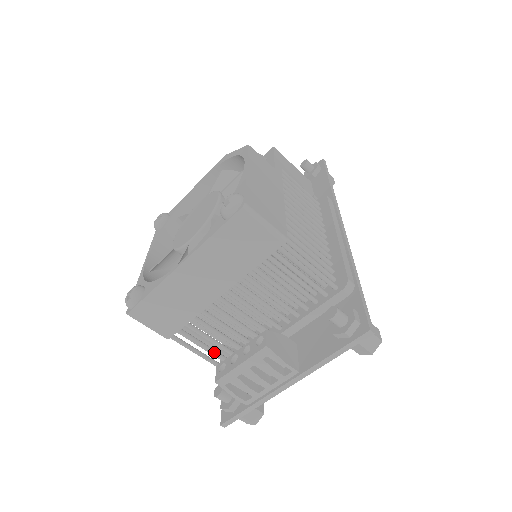
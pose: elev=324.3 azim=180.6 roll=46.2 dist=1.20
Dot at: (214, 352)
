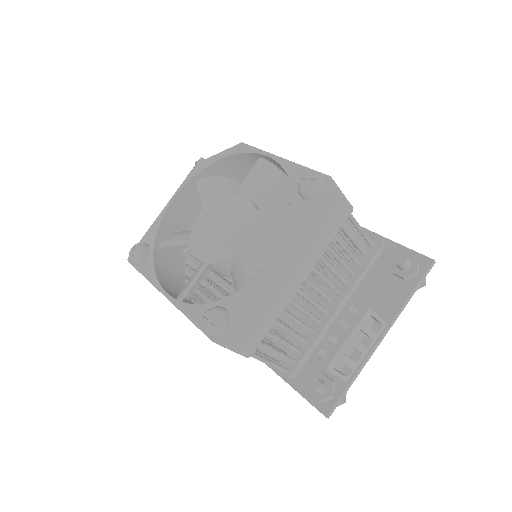
Dot at: (283, 354)
